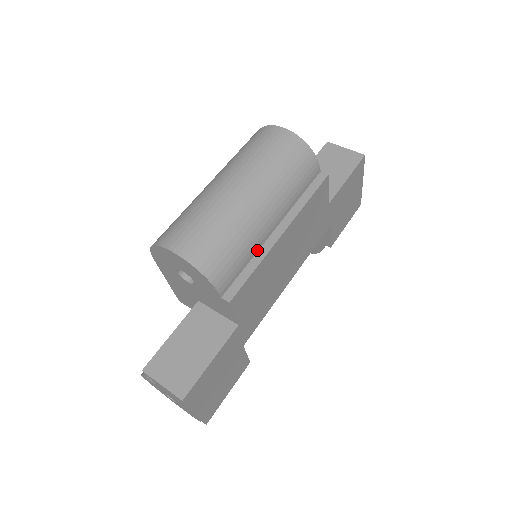
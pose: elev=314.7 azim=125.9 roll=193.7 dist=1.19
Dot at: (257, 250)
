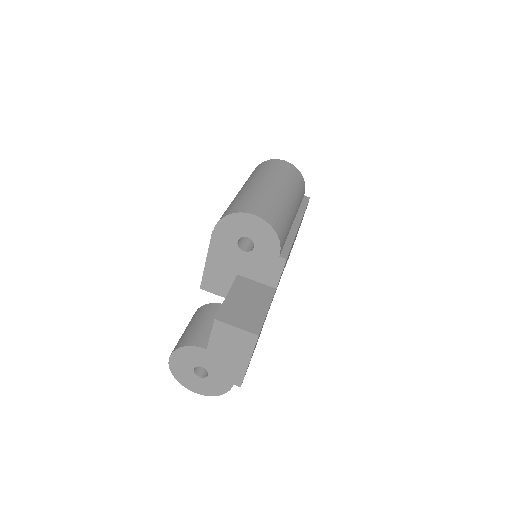
Dot at: (289, 232)
